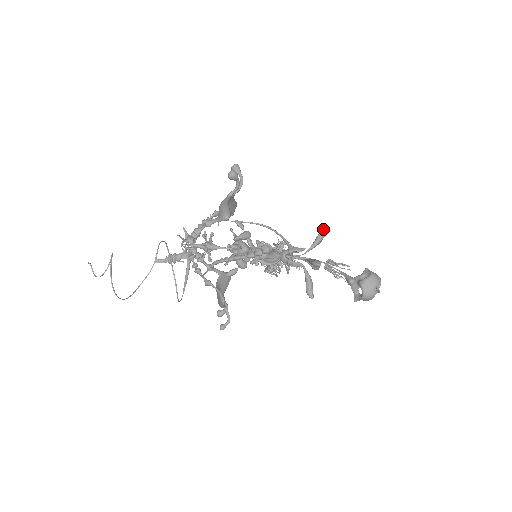
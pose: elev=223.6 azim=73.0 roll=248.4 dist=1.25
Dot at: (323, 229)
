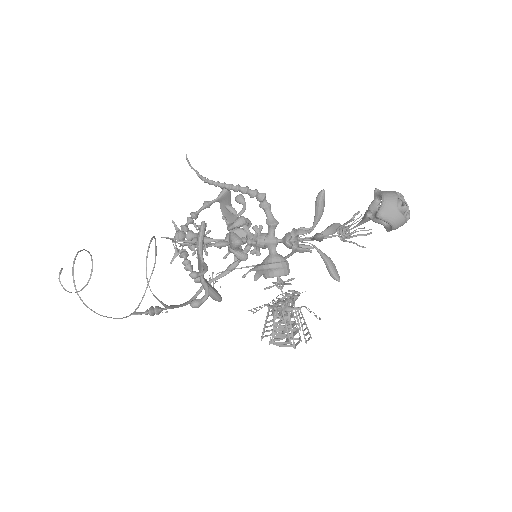
Dot at: (333, 223)
